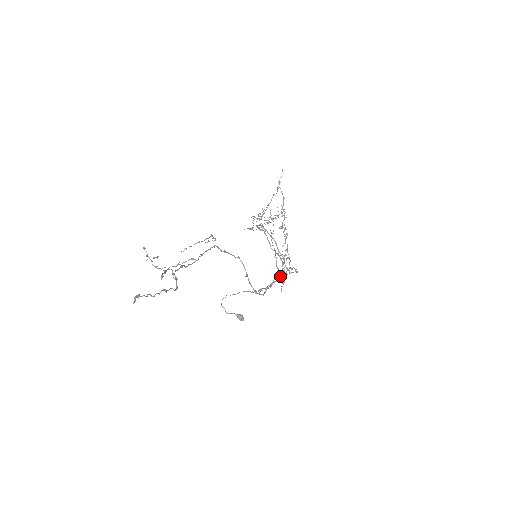
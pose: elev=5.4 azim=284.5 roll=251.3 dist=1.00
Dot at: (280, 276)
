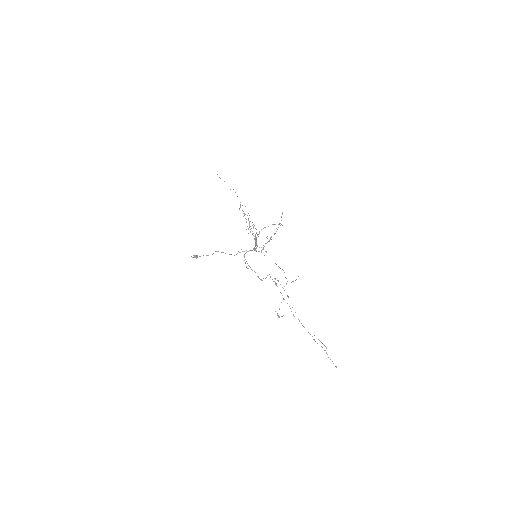
Dot at: occluded
